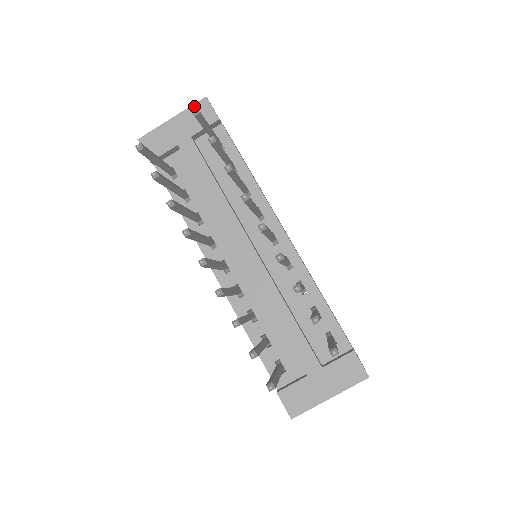
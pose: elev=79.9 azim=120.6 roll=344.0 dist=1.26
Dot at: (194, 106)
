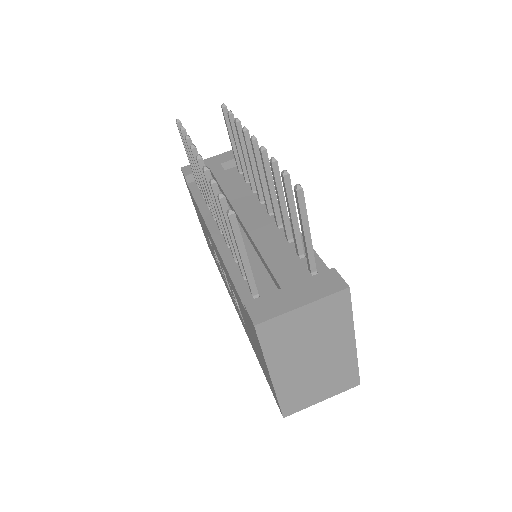
Dot at: (228, 152)
